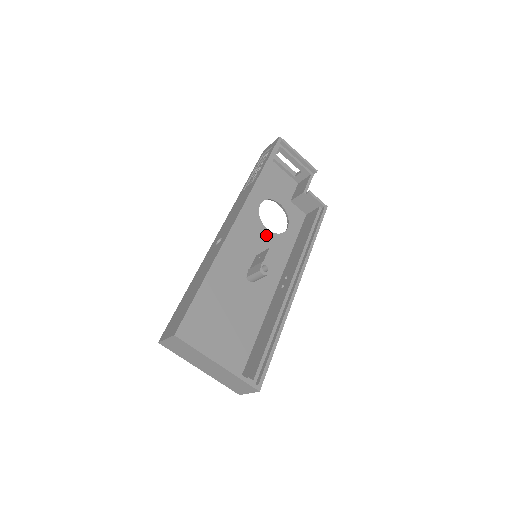
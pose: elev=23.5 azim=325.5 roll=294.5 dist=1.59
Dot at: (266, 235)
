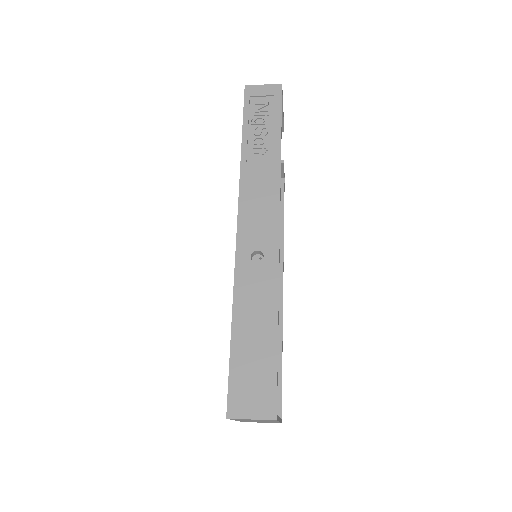
Dot at: occluded
